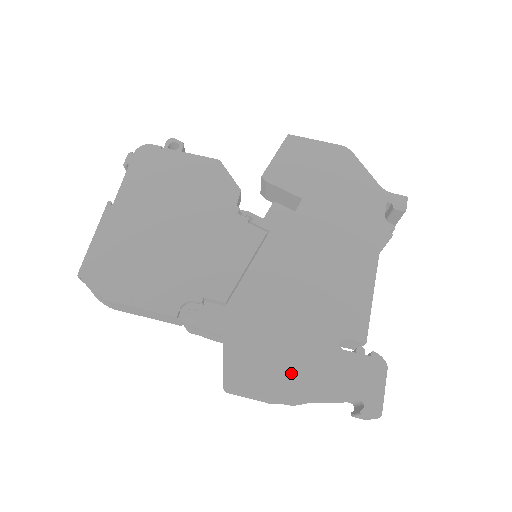
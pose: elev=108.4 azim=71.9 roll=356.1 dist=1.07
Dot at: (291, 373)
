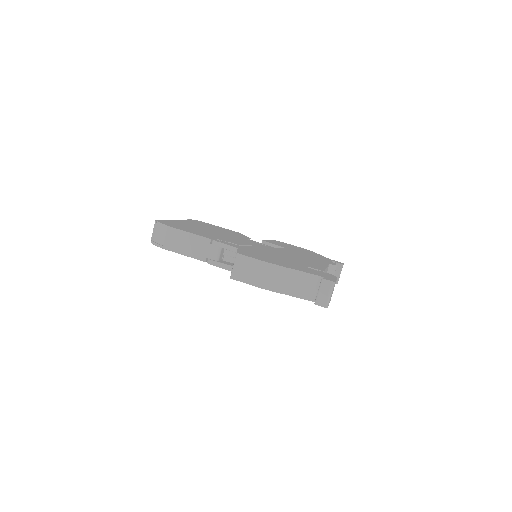
Dot at: (279, 262)
